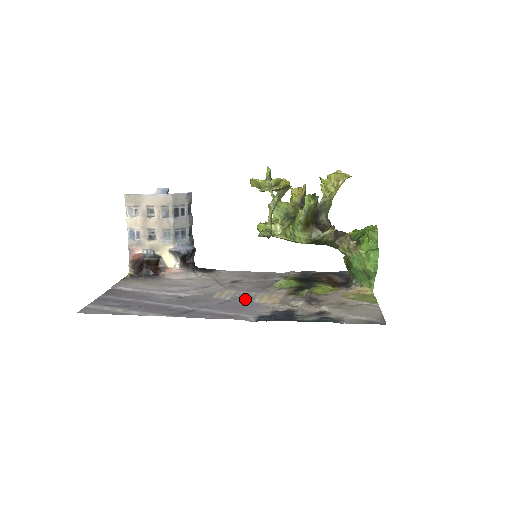
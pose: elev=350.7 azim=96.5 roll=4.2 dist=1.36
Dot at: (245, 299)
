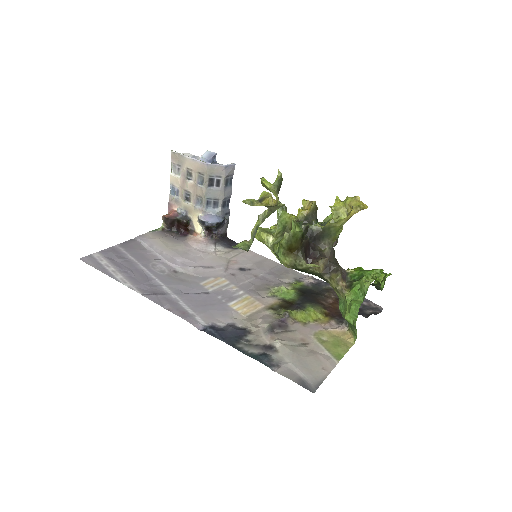
Dot at: (224, 297)
